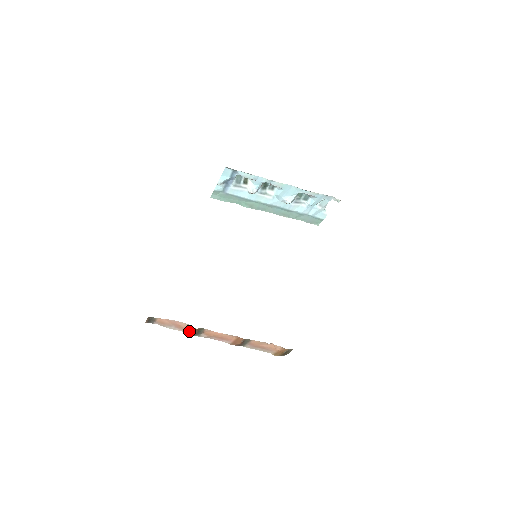
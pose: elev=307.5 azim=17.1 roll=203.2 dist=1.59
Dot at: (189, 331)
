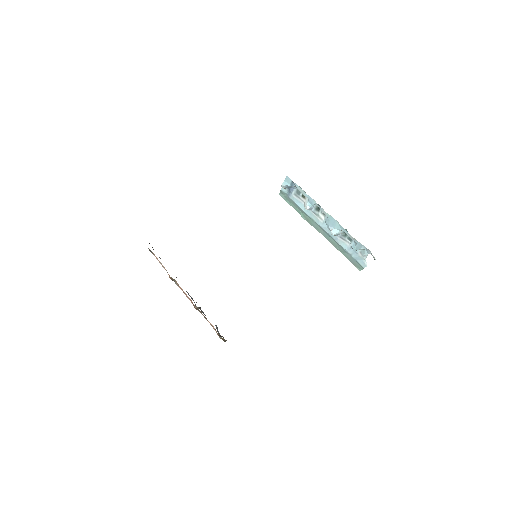
Dot at: (169, 275)
